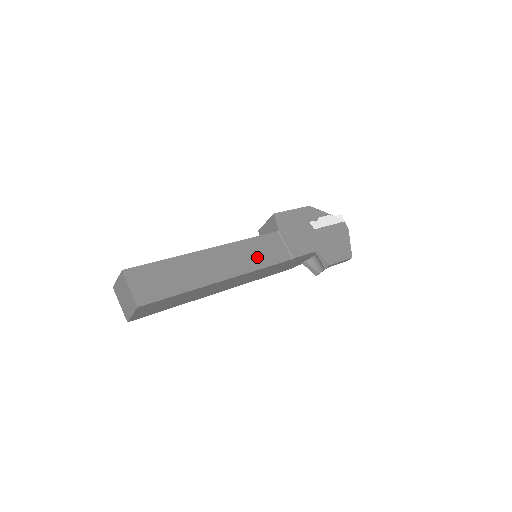
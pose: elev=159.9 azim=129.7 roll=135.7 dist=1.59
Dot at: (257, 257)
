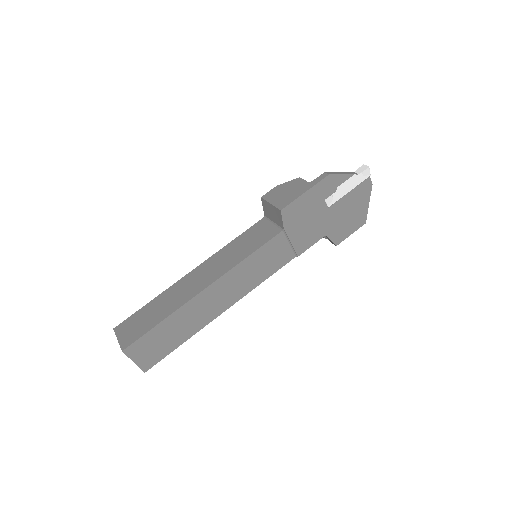
Dot at: (257, 273)
